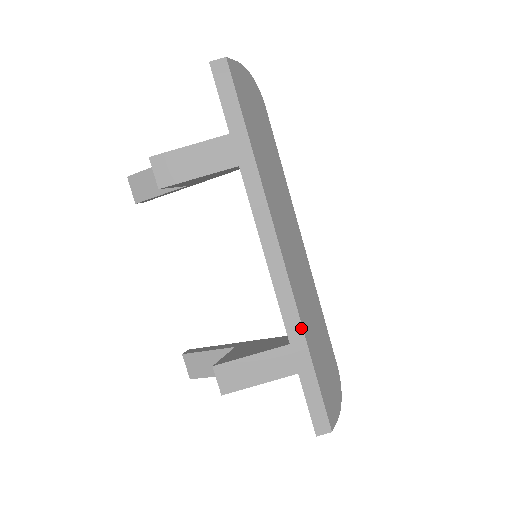
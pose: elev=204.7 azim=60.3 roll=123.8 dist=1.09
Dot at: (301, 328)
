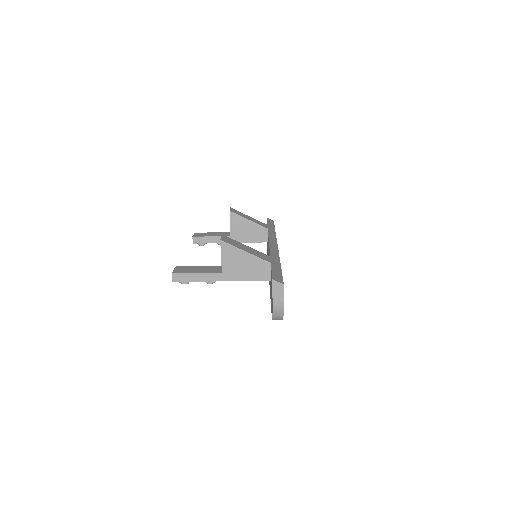
Dot at: (279, 258)
